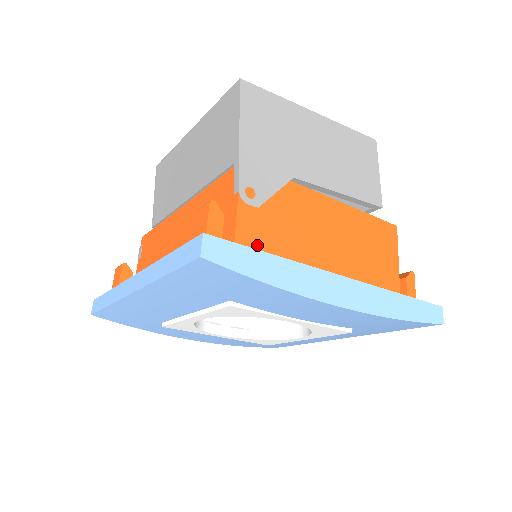
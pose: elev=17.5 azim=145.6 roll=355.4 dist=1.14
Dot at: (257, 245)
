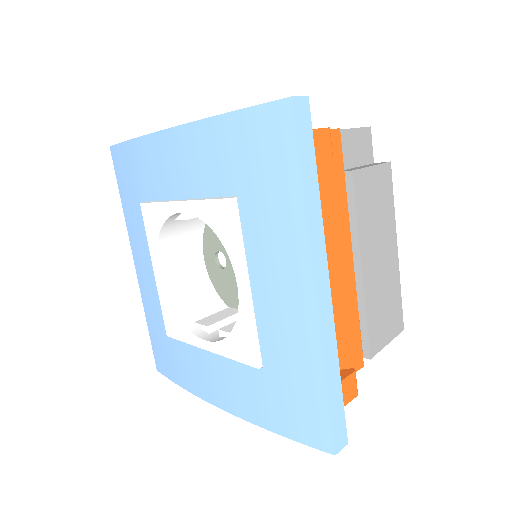
Dot at: occluded
